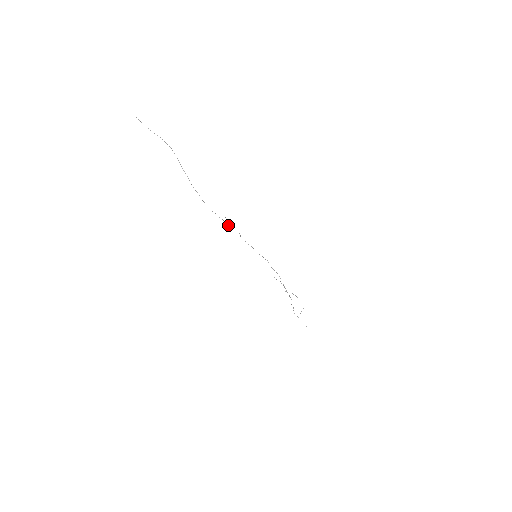
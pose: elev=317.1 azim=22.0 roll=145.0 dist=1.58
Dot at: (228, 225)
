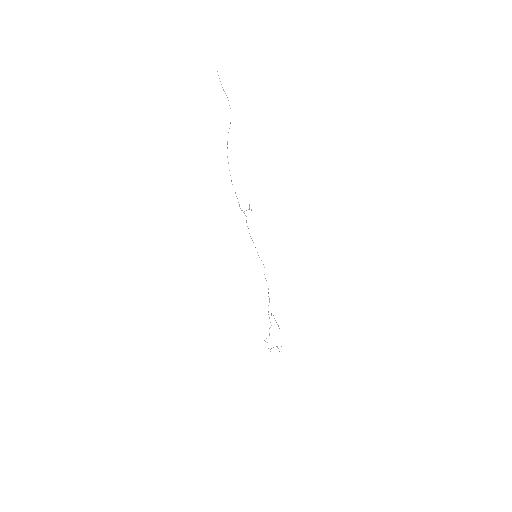
Dot at: occluded
